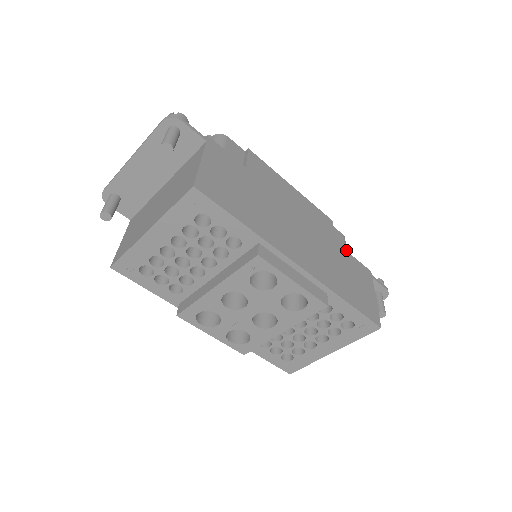
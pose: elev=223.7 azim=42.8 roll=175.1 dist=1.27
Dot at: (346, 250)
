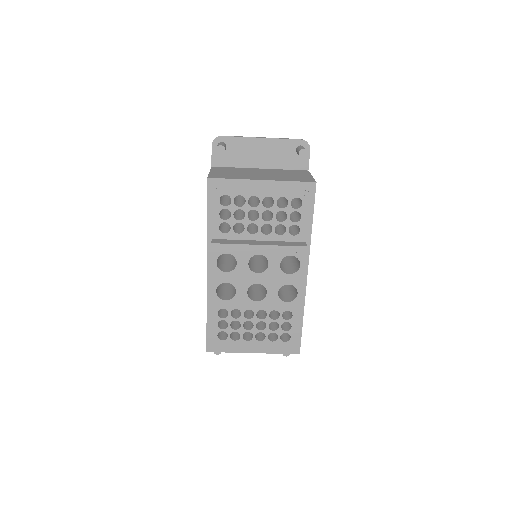
Dot at: occluded
